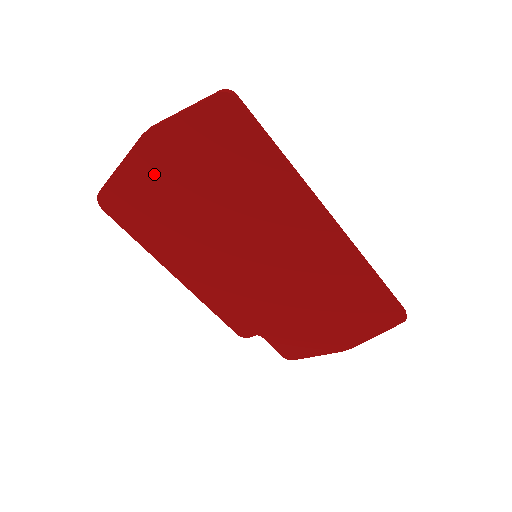
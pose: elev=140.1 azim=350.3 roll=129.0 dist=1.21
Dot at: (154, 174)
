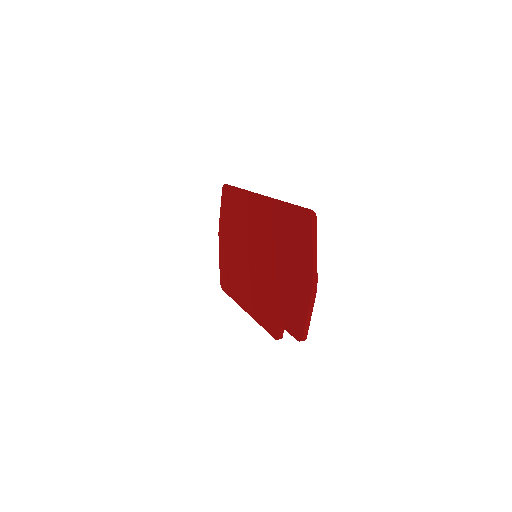
Dot at: (224, 248)
